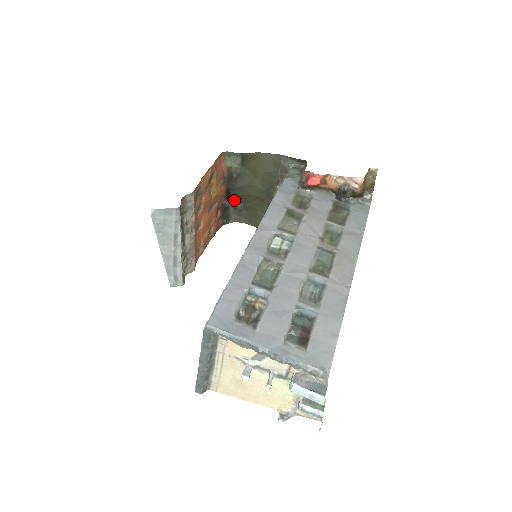
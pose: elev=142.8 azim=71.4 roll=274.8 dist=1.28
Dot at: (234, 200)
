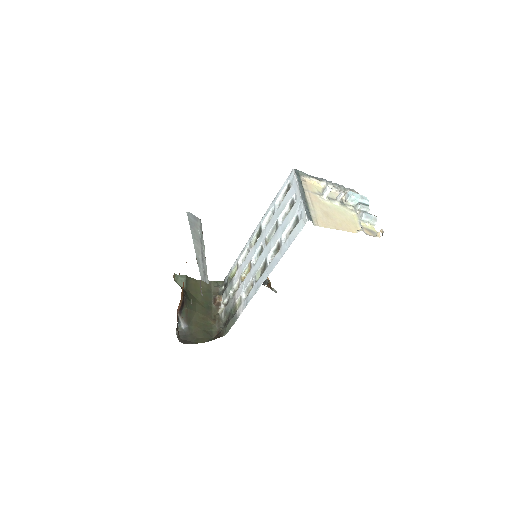
Dot at: (184, 316)
